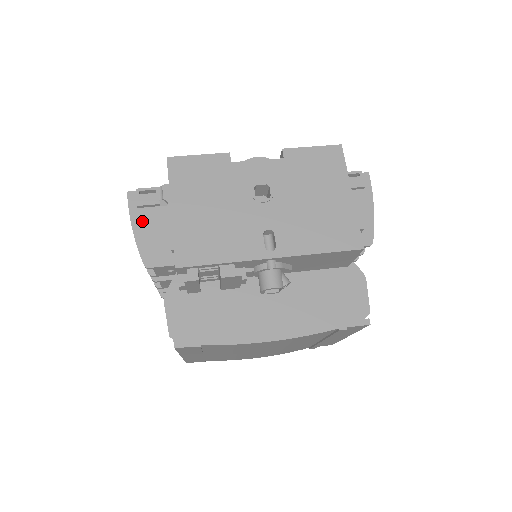
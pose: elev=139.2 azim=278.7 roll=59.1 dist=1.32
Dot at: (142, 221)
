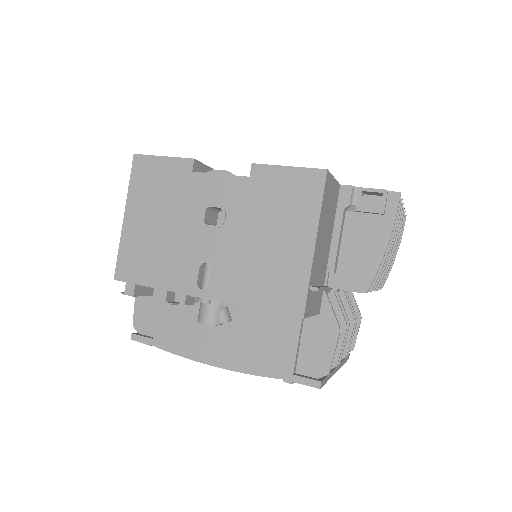
Dot at: occluded
